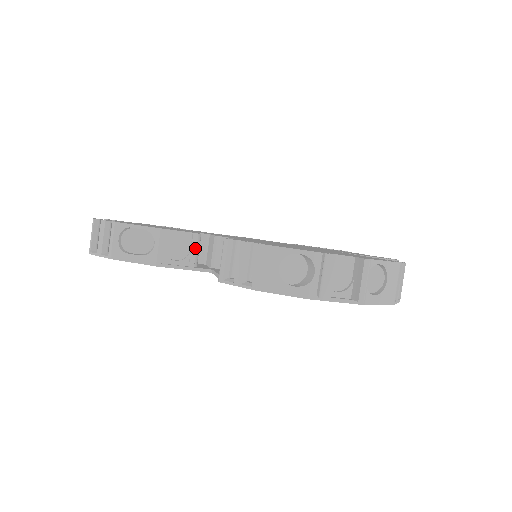
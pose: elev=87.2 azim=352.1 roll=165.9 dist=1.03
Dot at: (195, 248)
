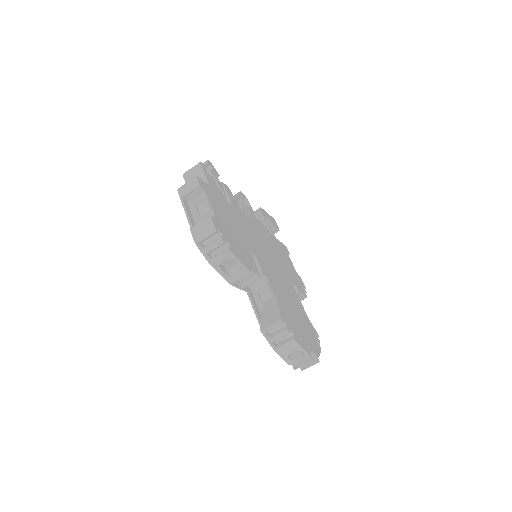
Dot at: occluded
